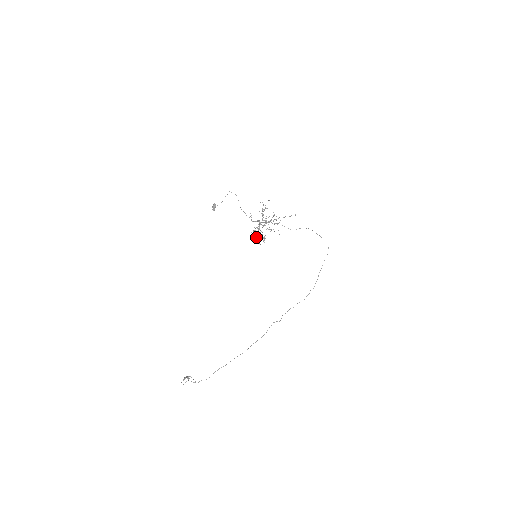
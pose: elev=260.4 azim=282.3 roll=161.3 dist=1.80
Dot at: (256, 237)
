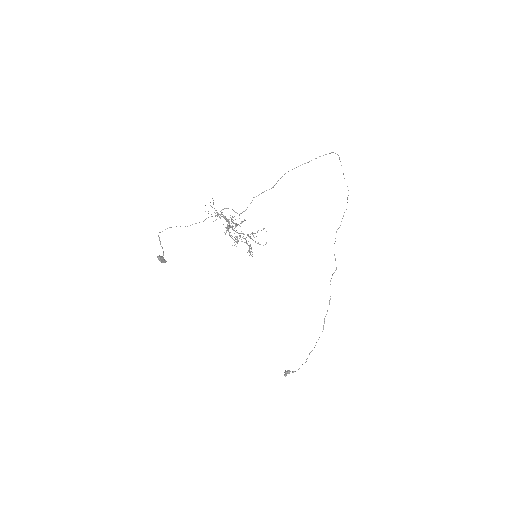
Dot at: occluded
